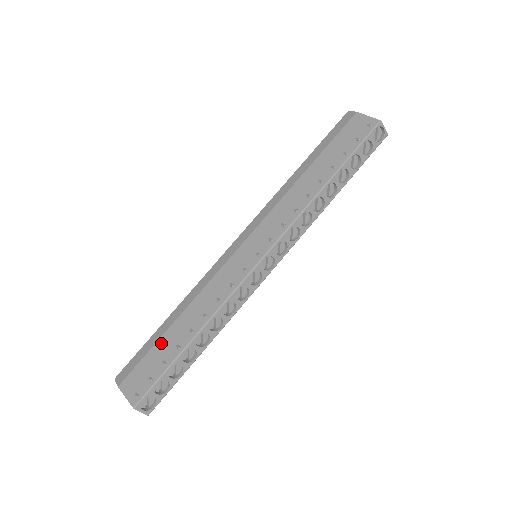
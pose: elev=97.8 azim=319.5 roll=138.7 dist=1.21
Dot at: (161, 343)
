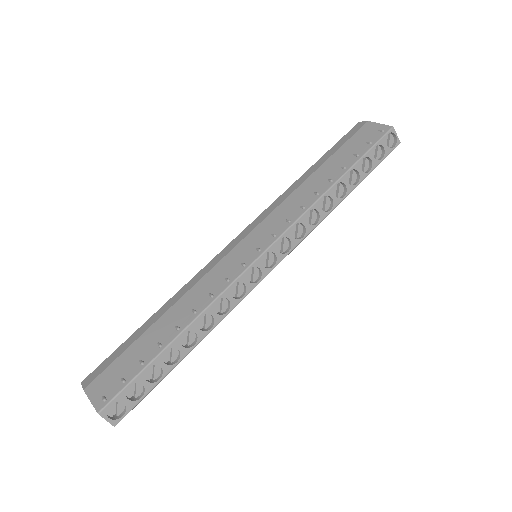
Dot at: (140, 341)
